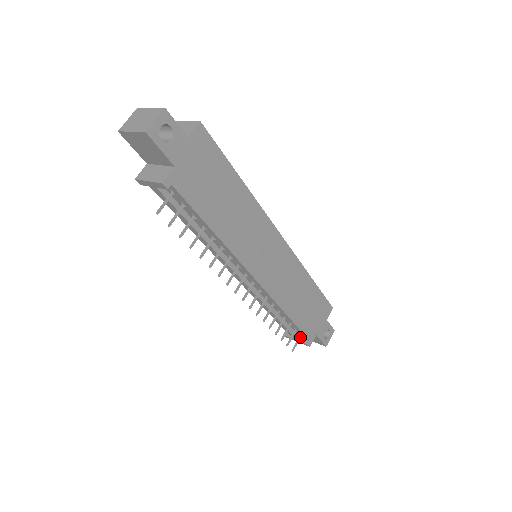
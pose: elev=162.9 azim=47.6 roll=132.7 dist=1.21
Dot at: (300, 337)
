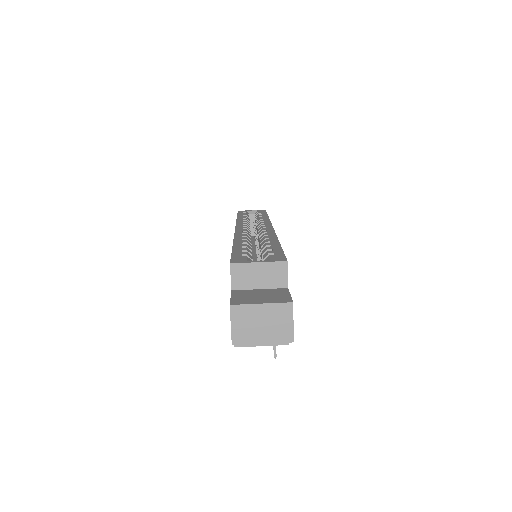
Dot at: occluded
